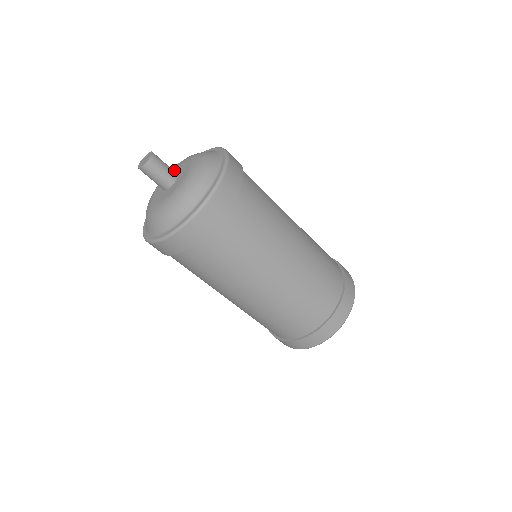
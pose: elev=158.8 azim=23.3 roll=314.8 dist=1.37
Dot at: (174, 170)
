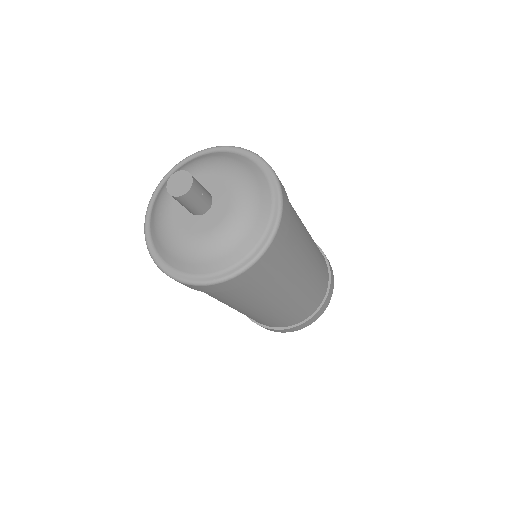
Dot at: occluded
